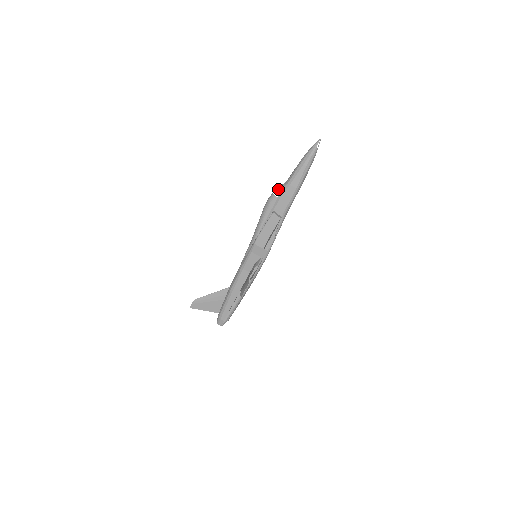
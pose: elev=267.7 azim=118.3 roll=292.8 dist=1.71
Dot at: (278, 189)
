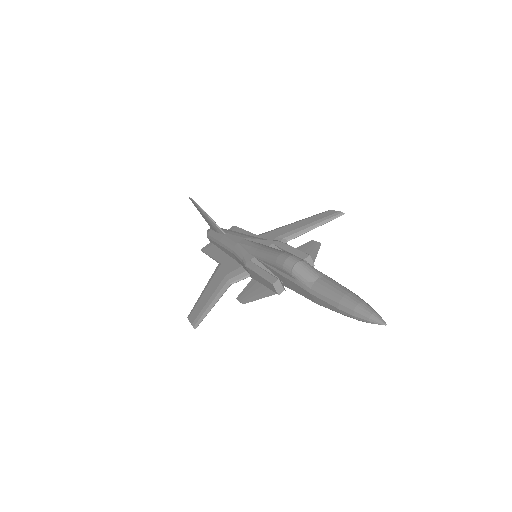
Dot at: (300, 273)
